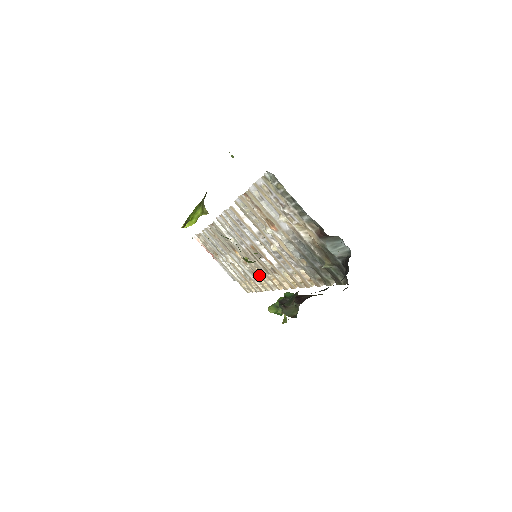
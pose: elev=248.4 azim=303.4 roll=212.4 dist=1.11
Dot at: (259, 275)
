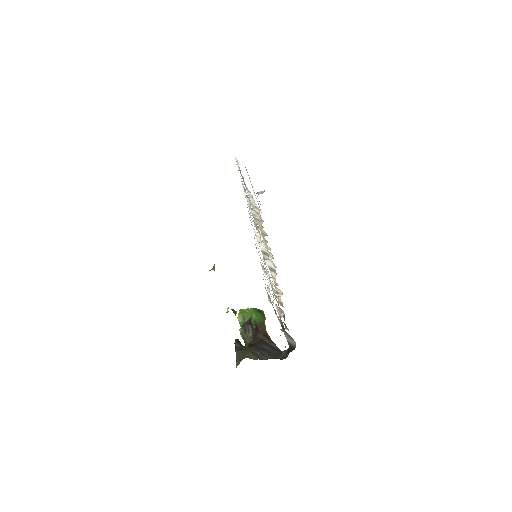
Dot at: occluded
